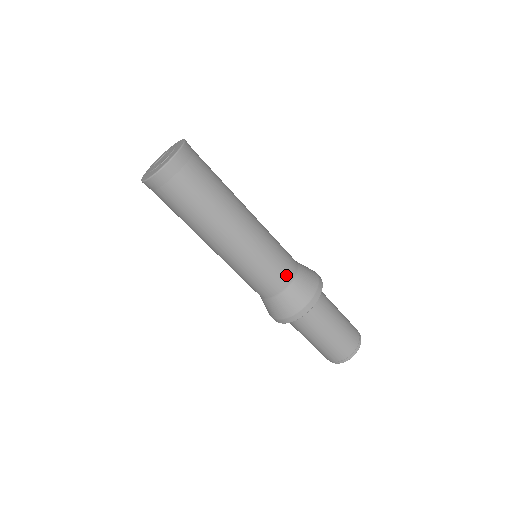
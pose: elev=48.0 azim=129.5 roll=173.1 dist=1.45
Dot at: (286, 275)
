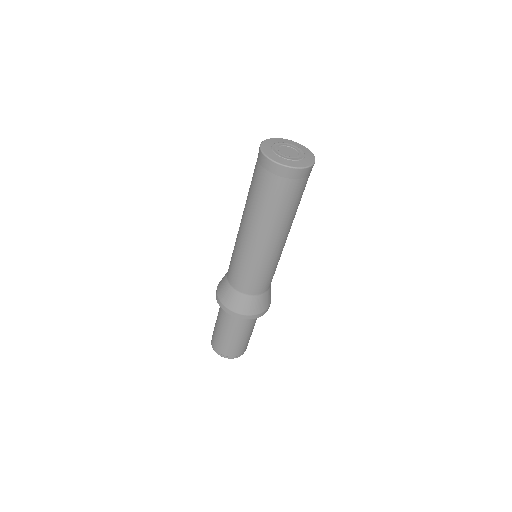
Dot at: (267, 286)
